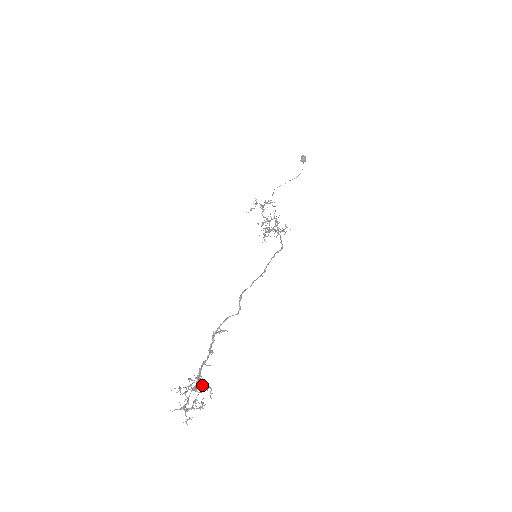
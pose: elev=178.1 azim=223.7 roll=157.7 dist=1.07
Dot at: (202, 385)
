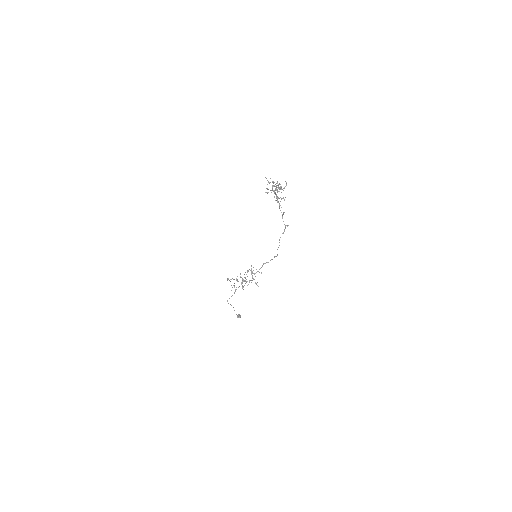
Dot at: occluded
